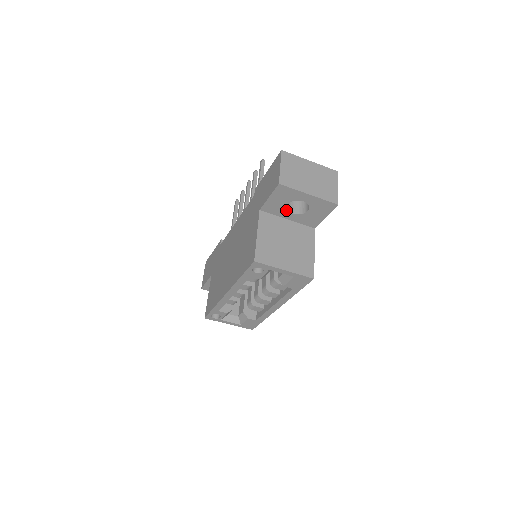
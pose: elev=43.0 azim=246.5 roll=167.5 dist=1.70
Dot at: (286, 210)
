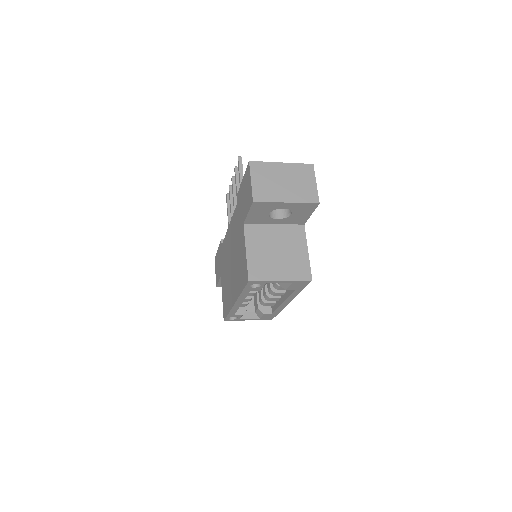
Dot at: (269, 218)
